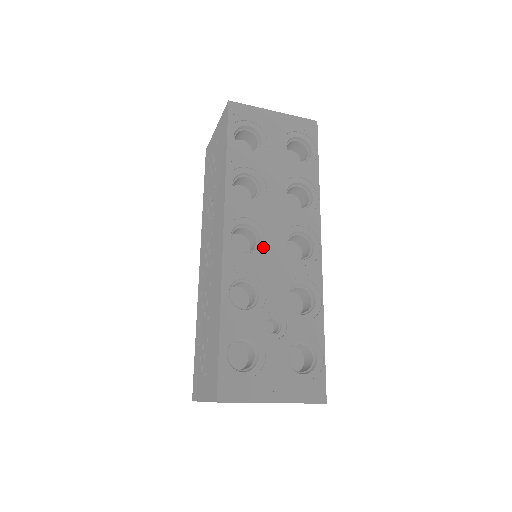
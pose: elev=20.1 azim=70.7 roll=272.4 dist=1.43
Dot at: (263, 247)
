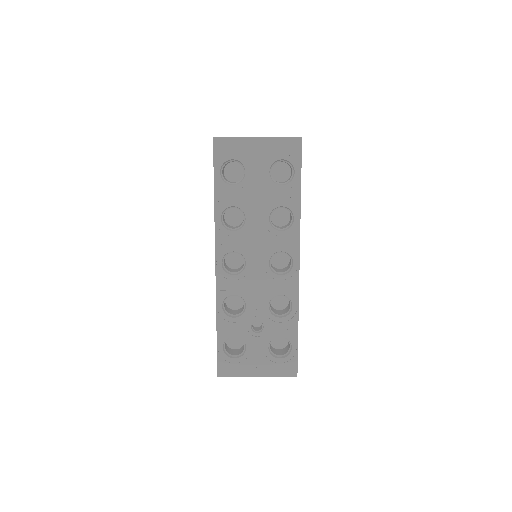
Dot at: (248, 269)
